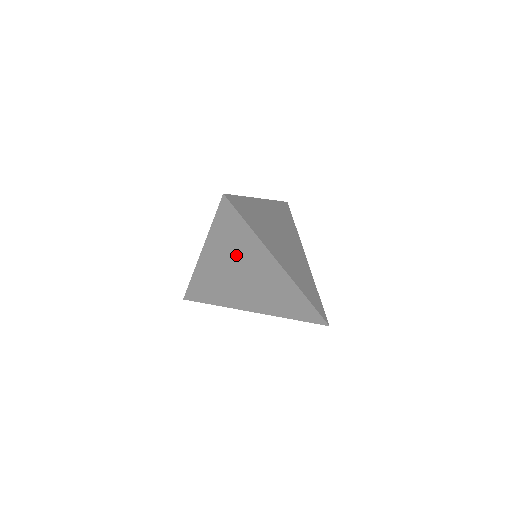
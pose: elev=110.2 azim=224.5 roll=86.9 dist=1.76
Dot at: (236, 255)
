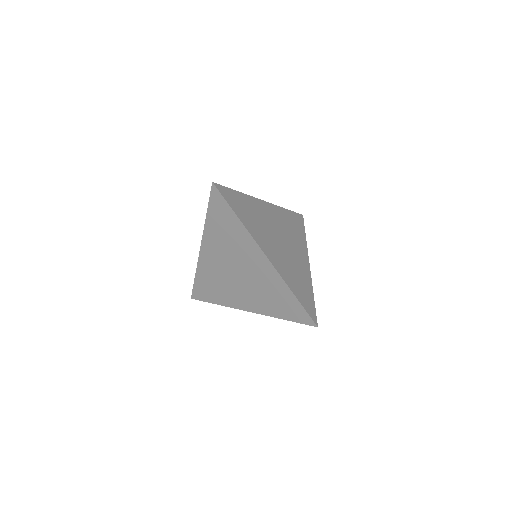
Dot at: (229, 247)
